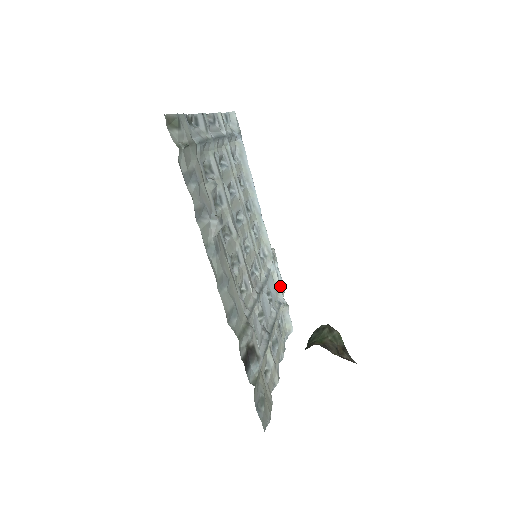
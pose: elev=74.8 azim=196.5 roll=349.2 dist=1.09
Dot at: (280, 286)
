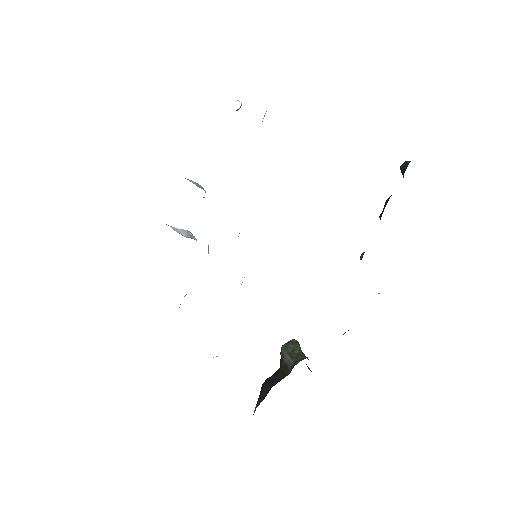
Dot at: occluded
